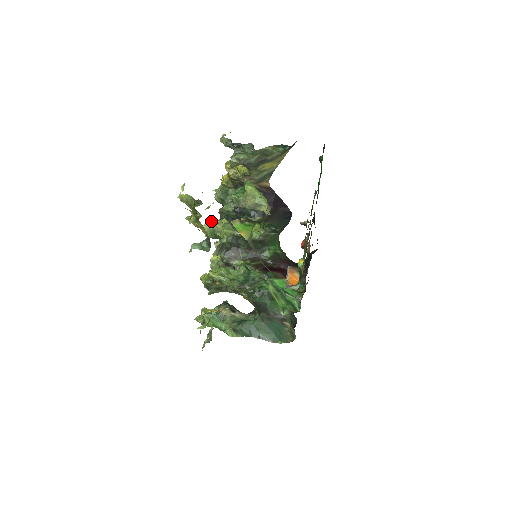
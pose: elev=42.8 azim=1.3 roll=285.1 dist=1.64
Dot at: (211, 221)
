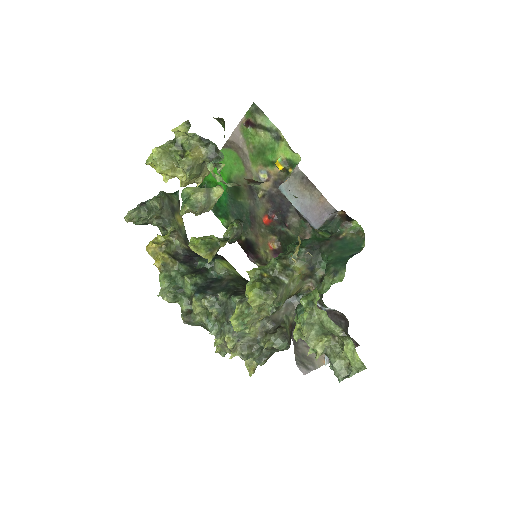
Dot at: (192, 241)
